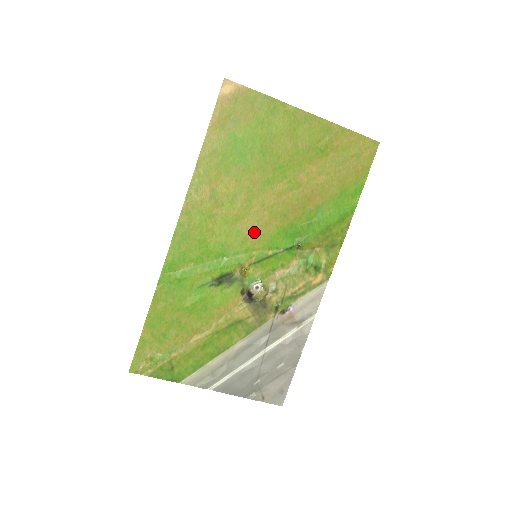
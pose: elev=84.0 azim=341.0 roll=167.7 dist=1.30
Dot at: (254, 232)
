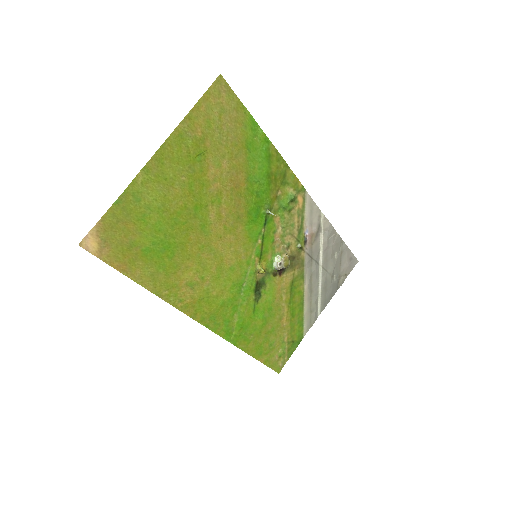
Dot at: (237, 253)
